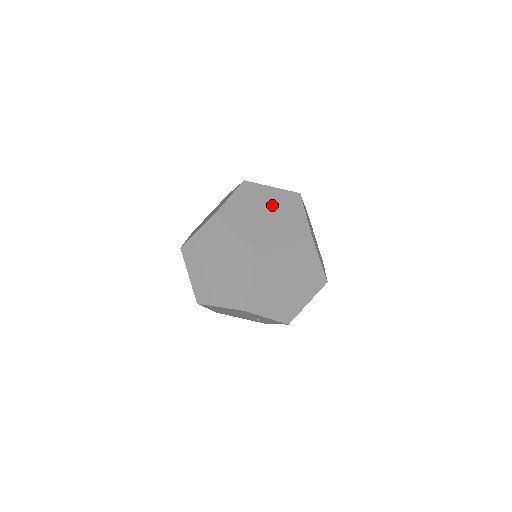
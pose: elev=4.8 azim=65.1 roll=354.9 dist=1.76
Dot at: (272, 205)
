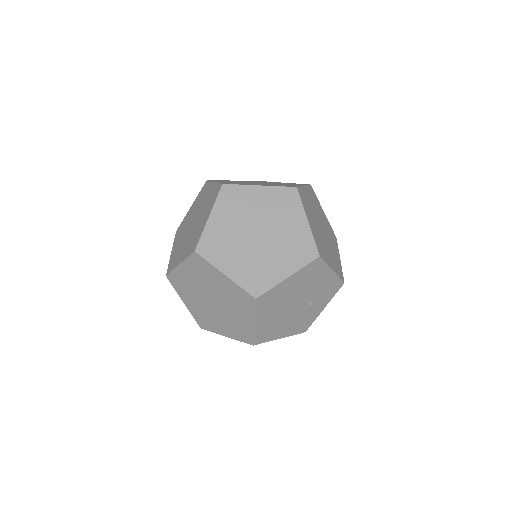
Dot at: occluded
